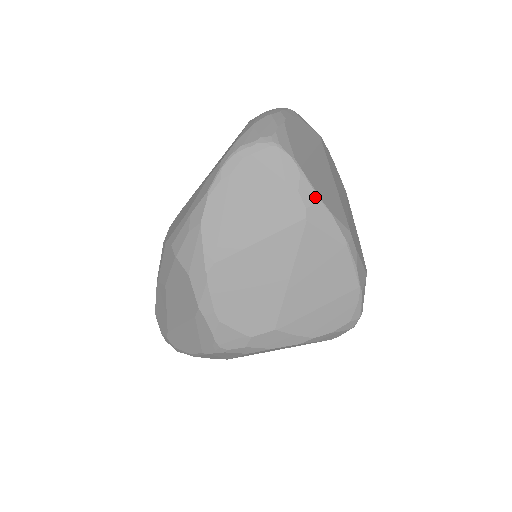
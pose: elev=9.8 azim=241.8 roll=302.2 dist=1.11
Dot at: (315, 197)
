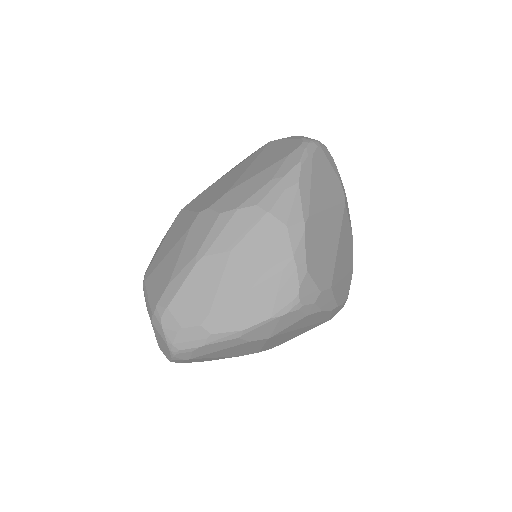
Dot at: (344, 190)
